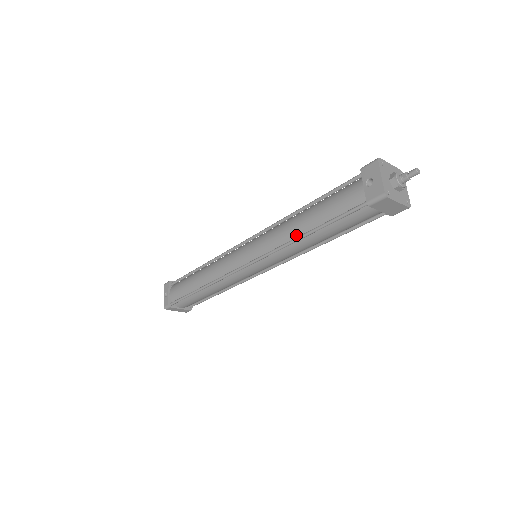
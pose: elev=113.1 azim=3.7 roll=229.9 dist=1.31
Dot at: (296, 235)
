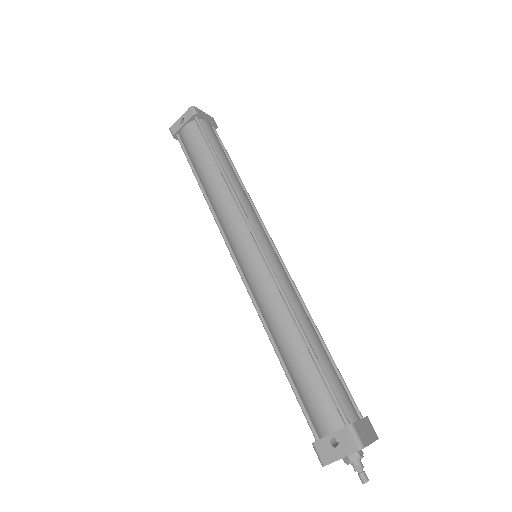
Dot at: (275, 336)
